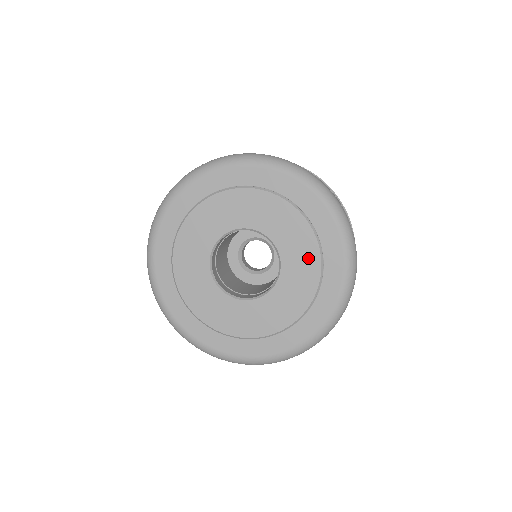
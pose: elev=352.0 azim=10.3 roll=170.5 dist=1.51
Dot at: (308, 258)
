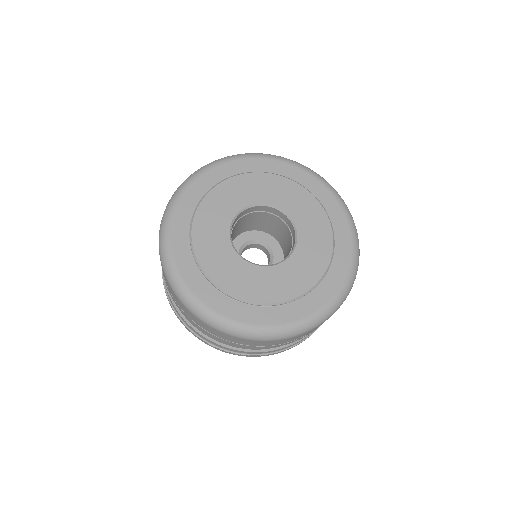
Dot at: (320, 256)
